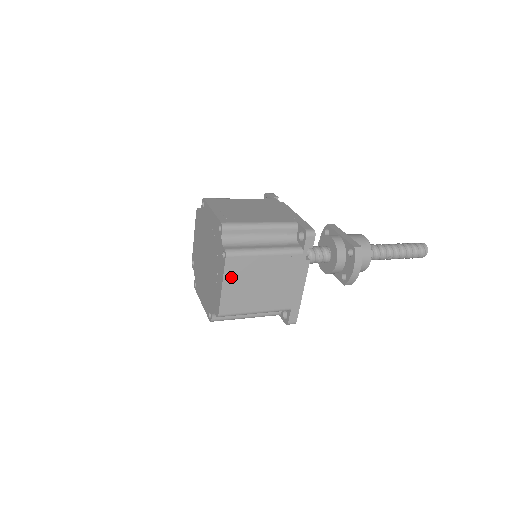
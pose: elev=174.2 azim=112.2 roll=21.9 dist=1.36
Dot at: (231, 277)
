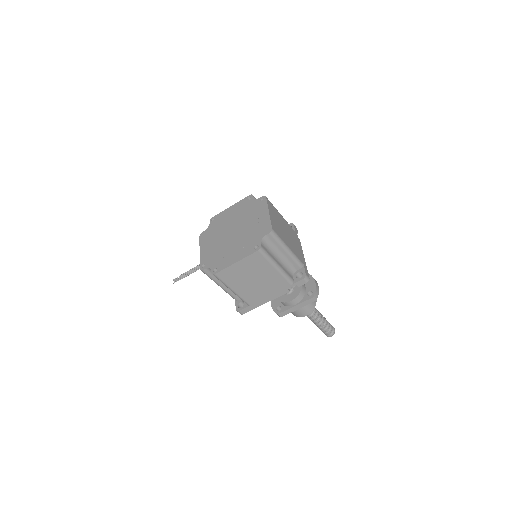
Dot at: (271, 211)
